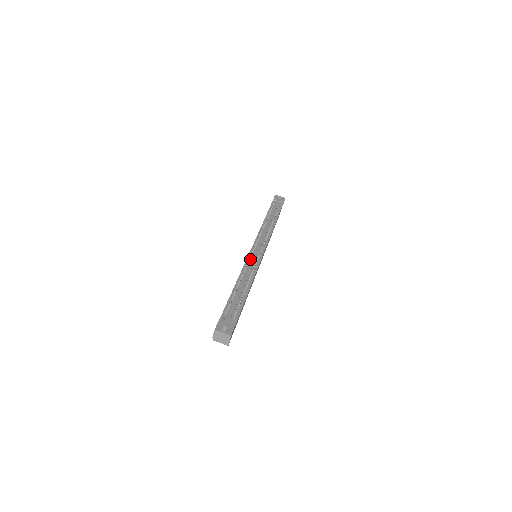
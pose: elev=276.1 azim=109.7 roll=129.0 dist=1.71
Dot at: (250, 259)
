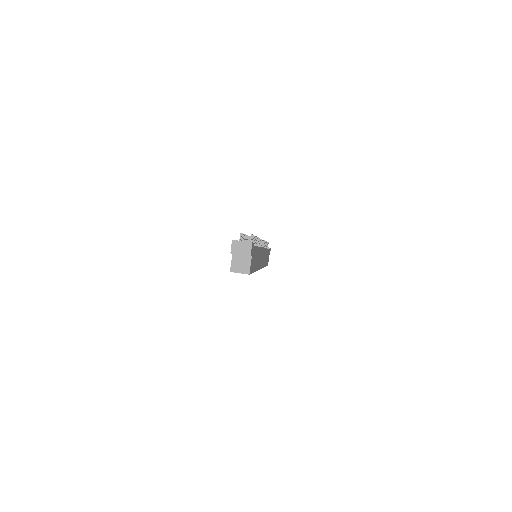
Dot at: occluded
